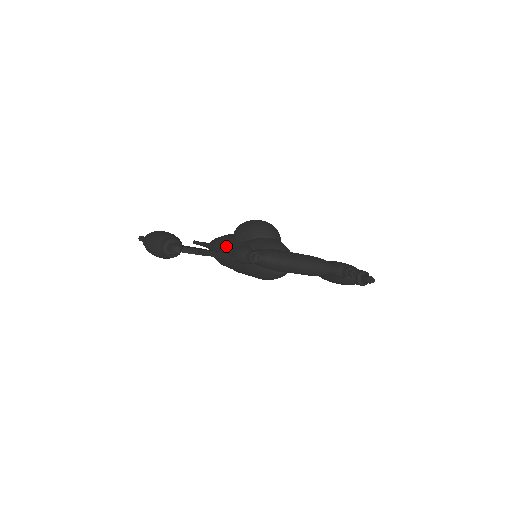
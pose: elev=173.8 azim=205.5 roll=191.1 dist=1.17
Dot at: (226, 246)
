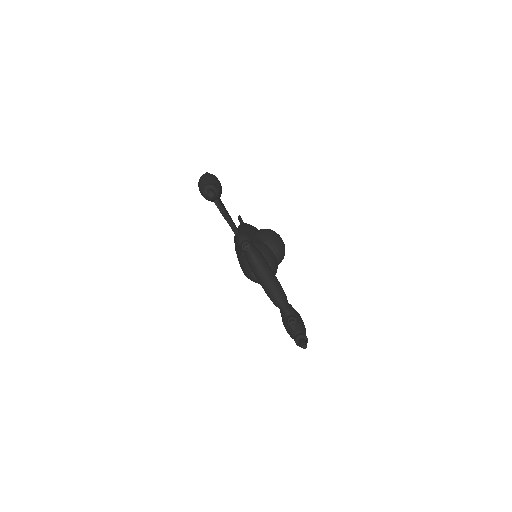
Dot at: (247, 232)
